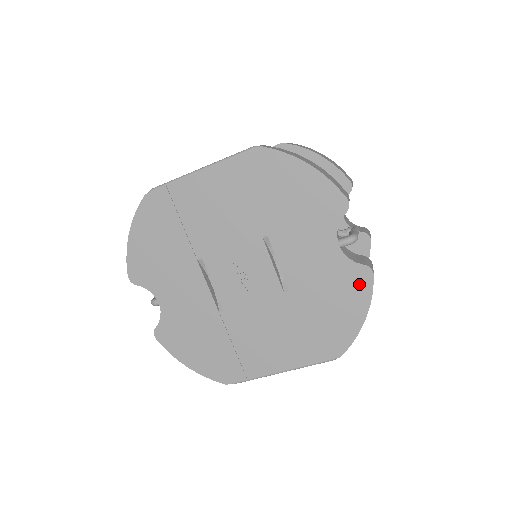
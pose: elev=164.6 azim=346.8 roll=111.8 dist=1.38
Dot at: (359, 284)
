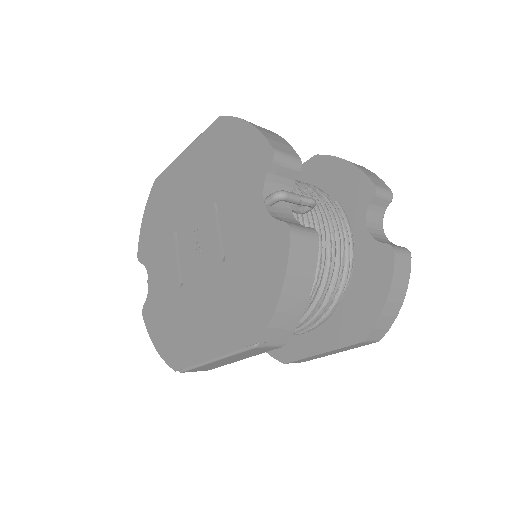
Dot at: (278, 245)
